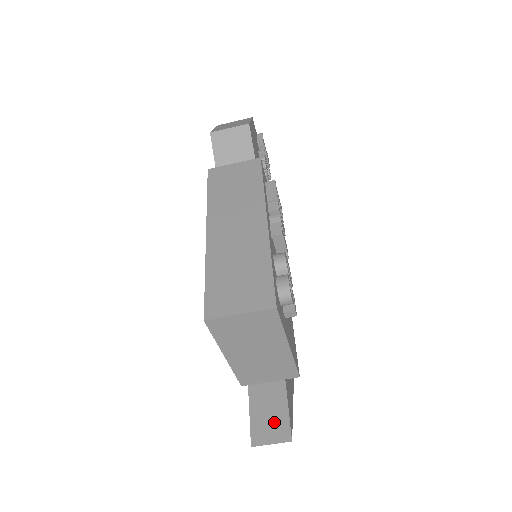
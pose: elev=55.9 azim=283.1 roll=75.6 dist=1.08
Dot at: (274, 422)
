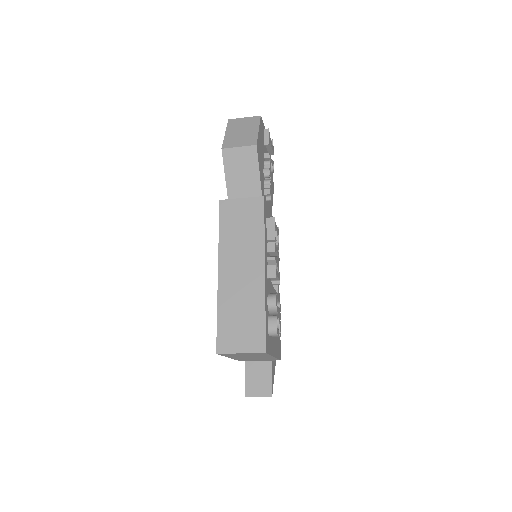
Dot at: (261, 382)
